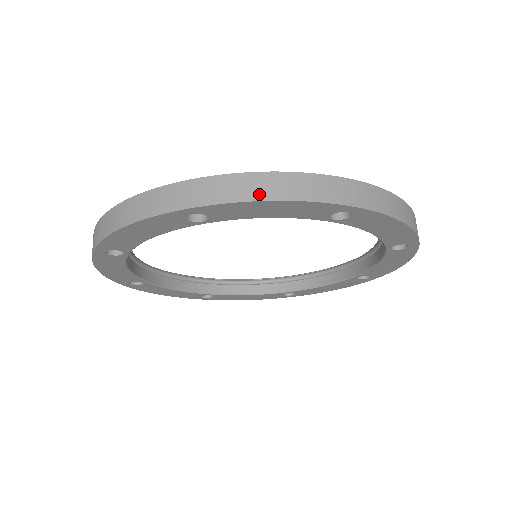
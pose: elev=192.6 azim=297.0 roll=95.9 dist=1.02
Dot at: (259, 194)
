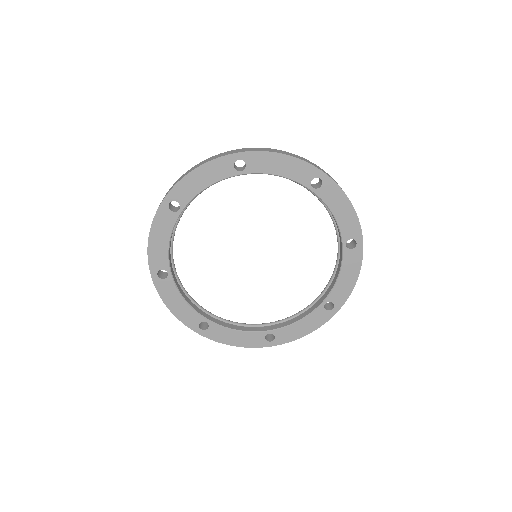
Dot at: occluded
